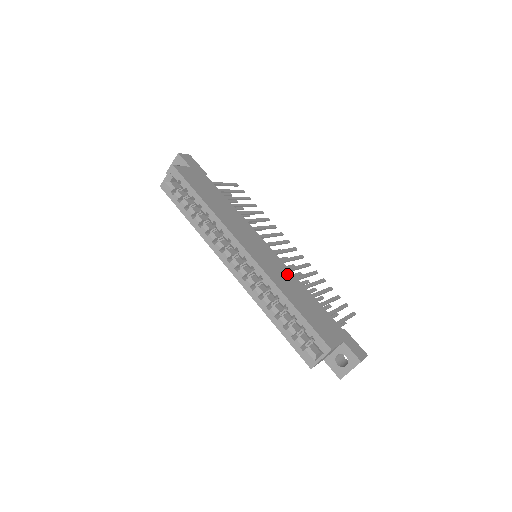
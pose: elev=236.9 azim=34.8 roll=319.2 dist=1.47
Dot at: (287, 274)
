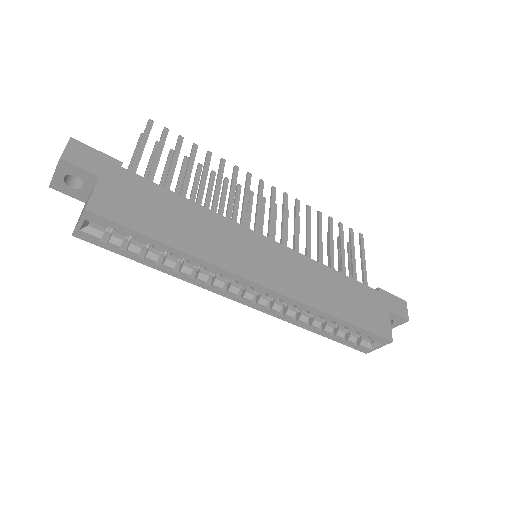
Dot at: (309, 269)
